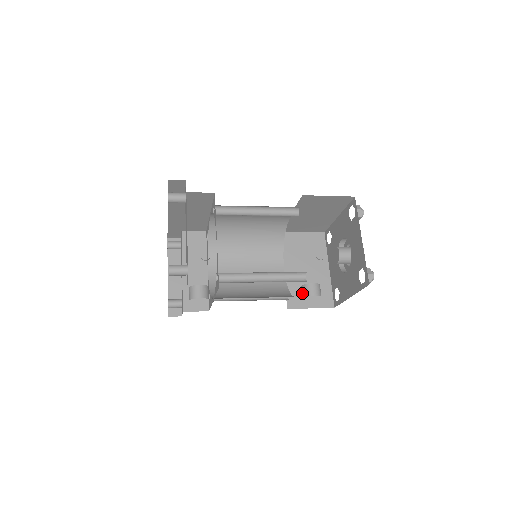
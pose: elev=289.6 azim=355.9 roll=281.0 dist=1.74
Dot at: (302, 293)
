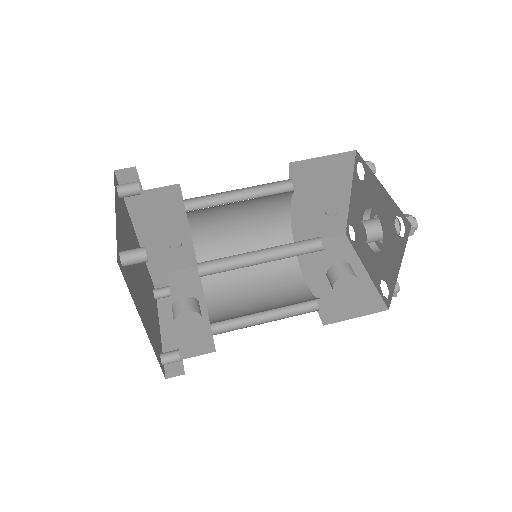
Dot at: (329, 281)
